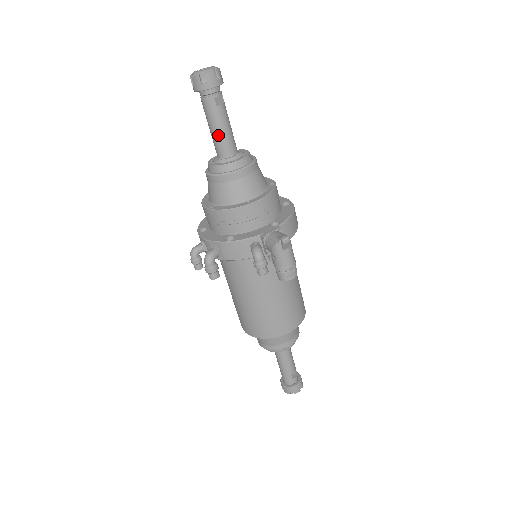
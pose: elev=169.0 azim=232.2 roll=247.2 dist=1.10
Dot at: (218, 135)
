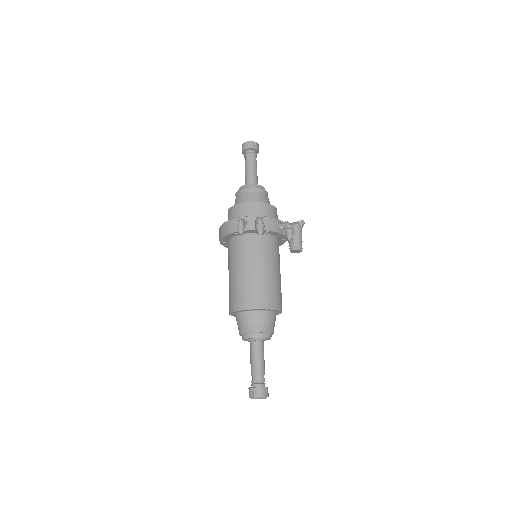
Dot at: (254, 173)
